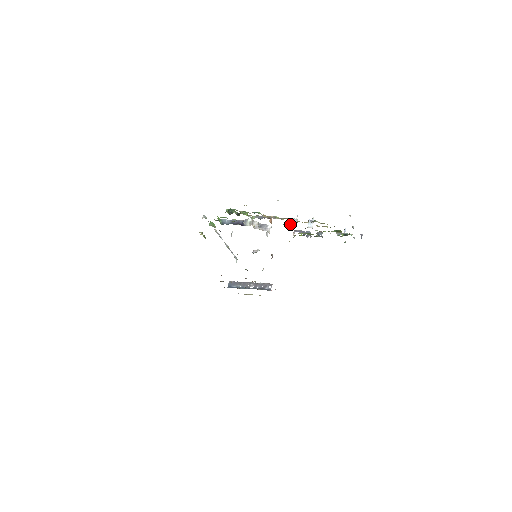
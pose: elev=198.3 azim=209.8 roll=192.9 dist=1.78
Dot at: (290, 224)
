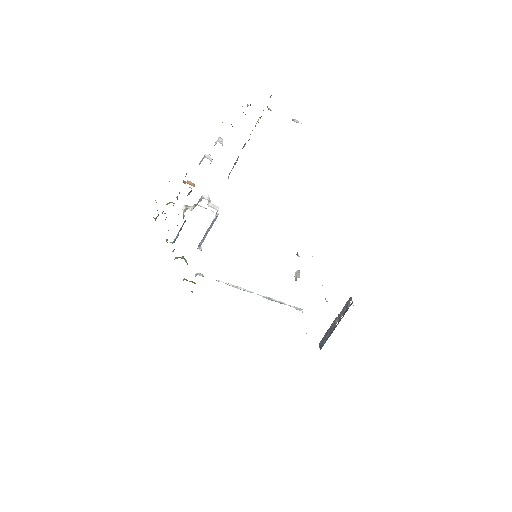
Dot at: (200, 163)
